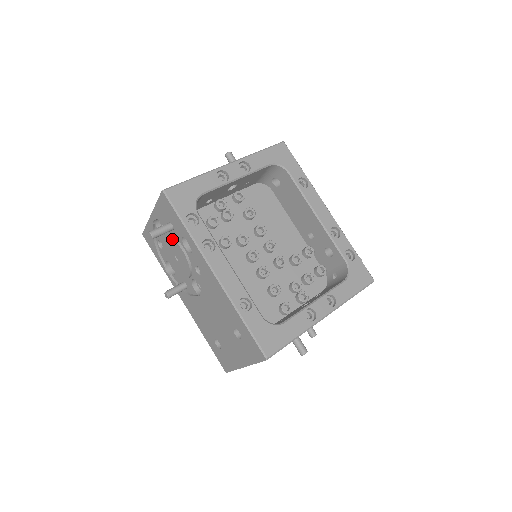
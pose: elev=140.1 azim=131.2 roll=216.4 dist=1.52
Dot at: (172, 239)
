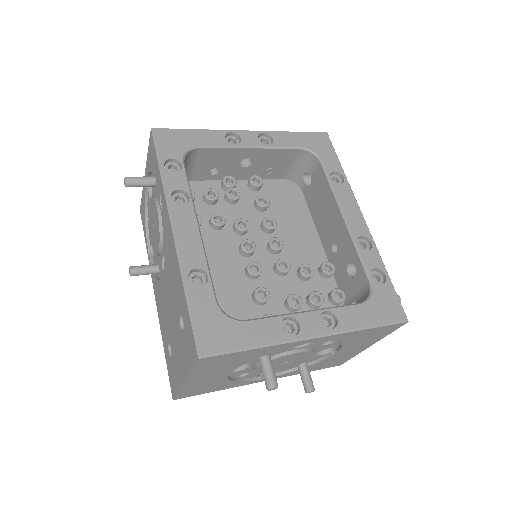
Dot at: (153, 198)
